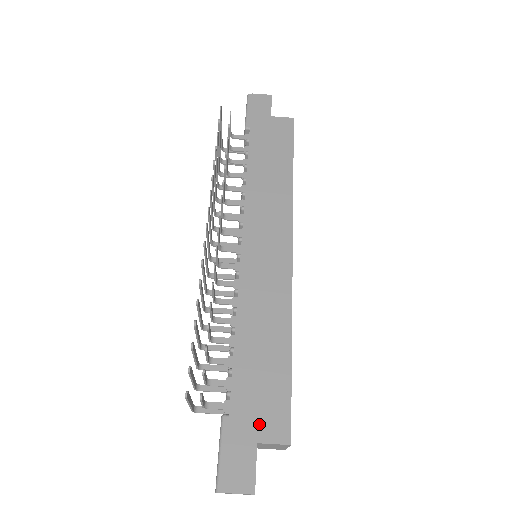
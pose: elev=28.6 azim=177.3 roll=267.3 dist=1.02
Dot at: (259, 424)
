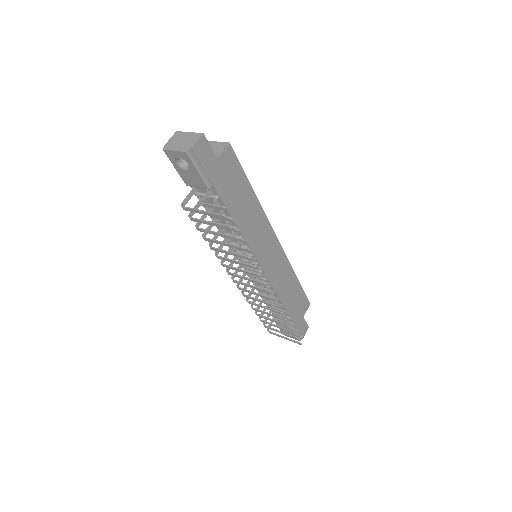
Dot at: (302, 312)
